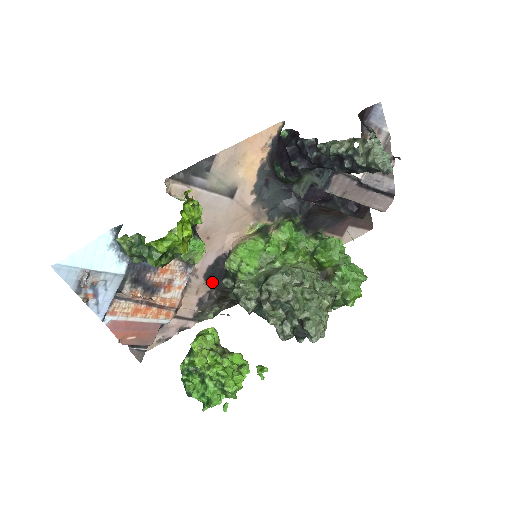
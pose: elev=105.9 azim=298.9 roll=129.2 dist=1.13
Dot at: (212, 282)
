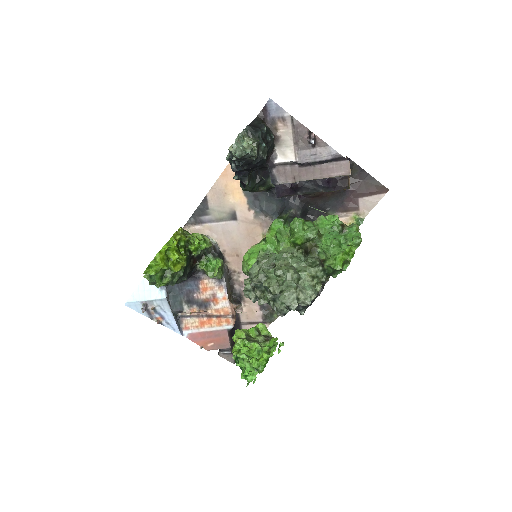
Dot at: occluded
